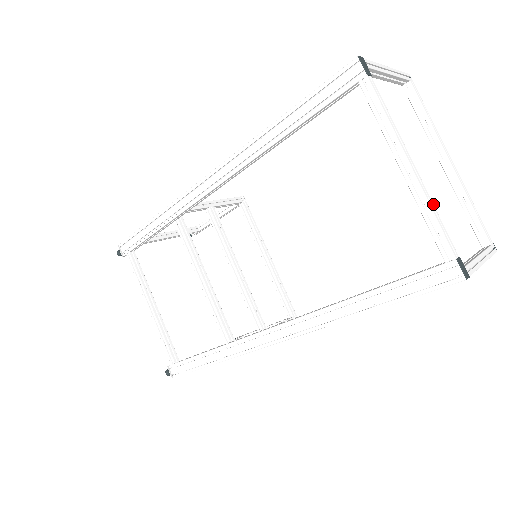
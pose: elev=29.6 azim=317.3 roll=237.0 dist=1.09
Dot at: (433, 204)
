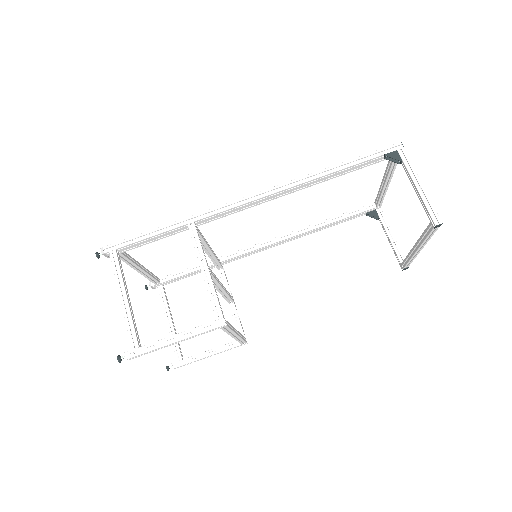
Dot at: occluded
